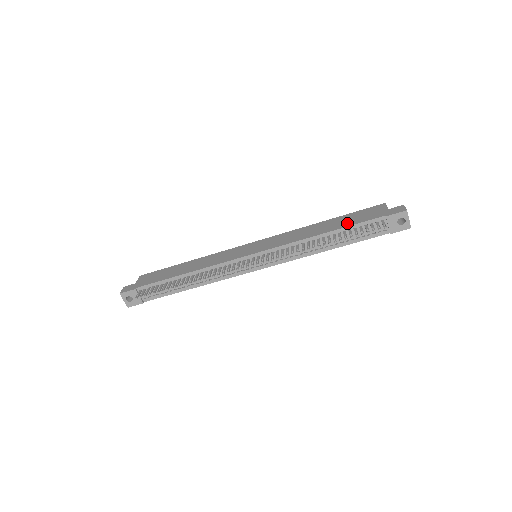
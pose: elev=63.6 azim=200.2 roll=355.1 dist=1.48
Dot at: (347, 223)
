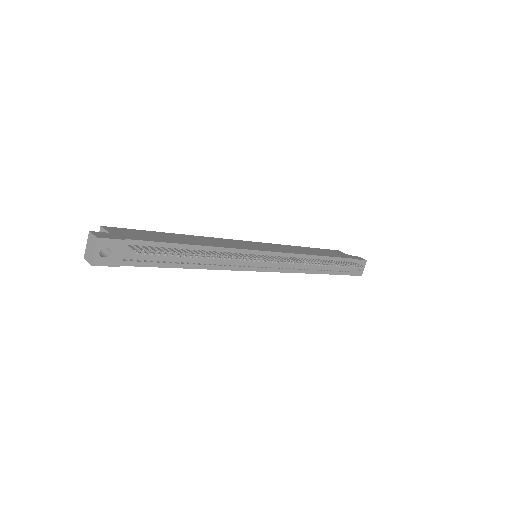
Dot at: (331, 254)
